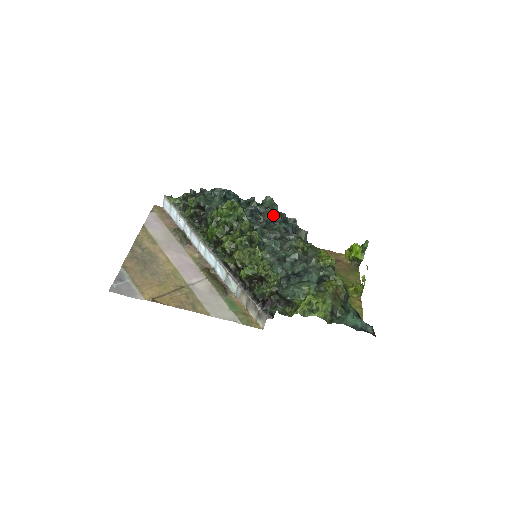
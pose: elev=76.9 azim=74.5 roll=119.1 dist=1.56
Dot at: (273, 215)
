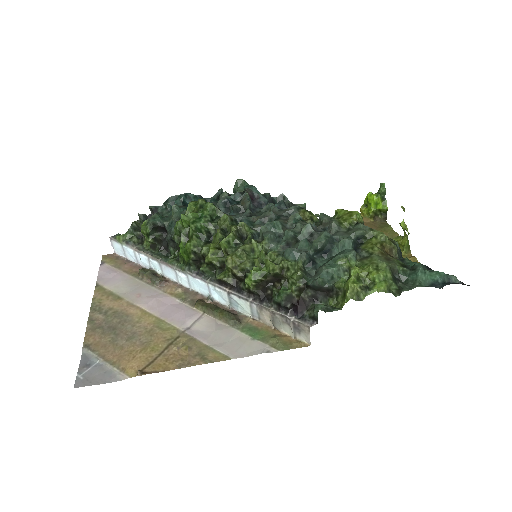
Dot at: (254, 199)
